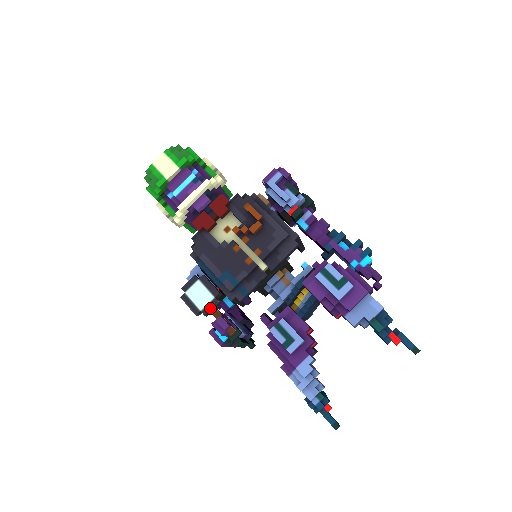
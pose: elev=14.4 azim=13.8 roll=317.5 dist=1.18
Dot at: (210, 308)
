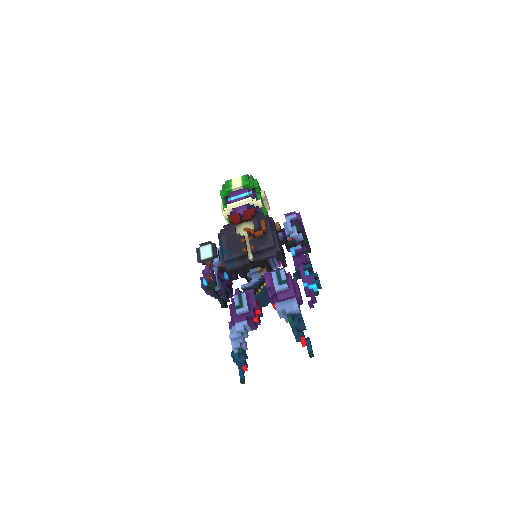
Dot at: (207, 261)
